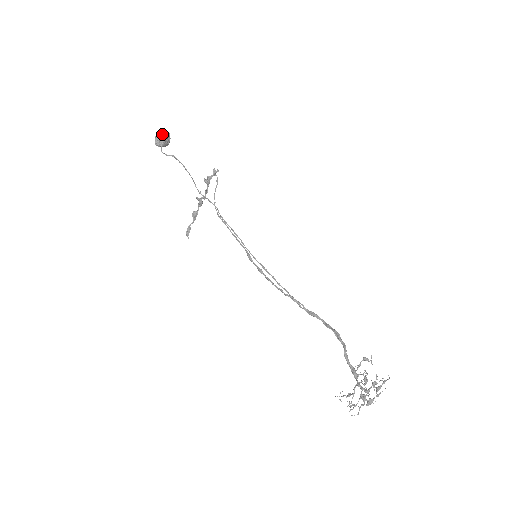
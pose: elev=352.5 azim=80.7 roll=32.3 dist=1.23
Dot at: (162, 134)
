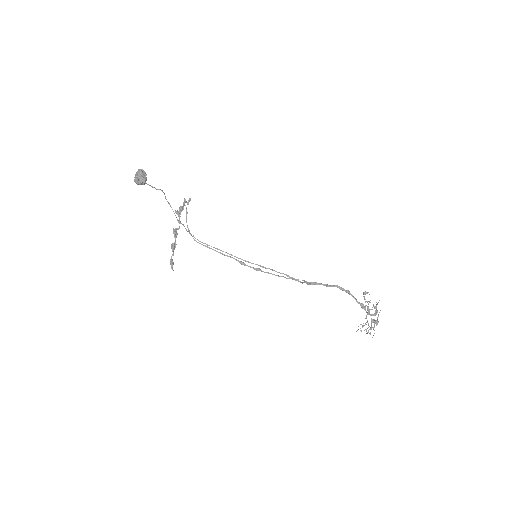
Dot at: (142, 172)
